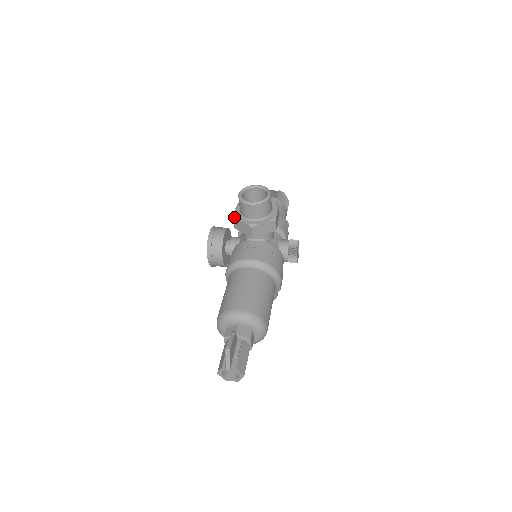
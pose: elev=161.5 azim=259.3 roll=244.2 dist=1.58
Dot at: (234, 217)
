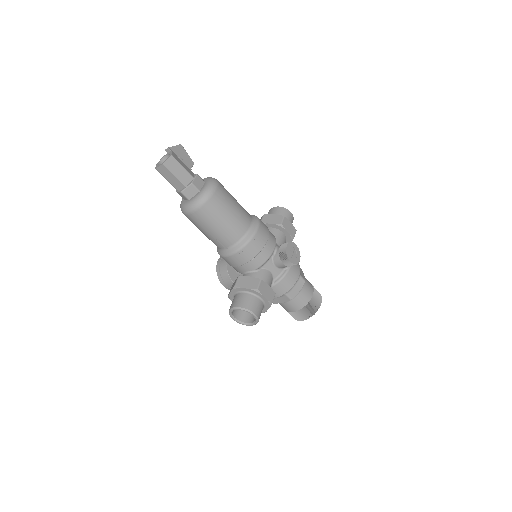
Dot at: occluded
